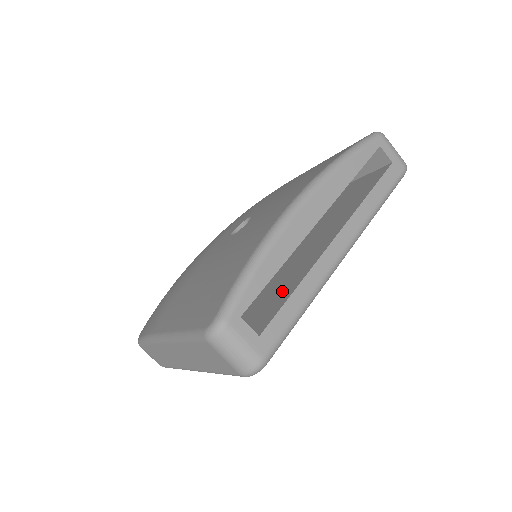
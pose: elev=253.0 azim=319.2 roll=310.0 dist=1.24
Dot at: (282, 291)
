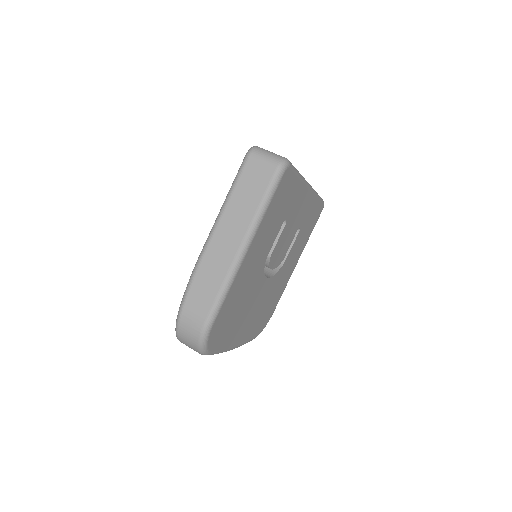
Dot at: occluded
